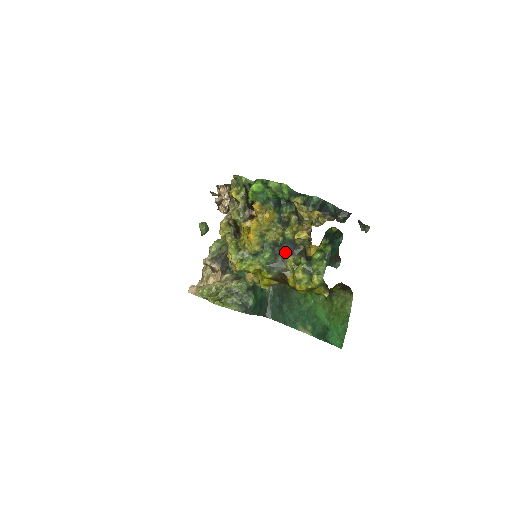
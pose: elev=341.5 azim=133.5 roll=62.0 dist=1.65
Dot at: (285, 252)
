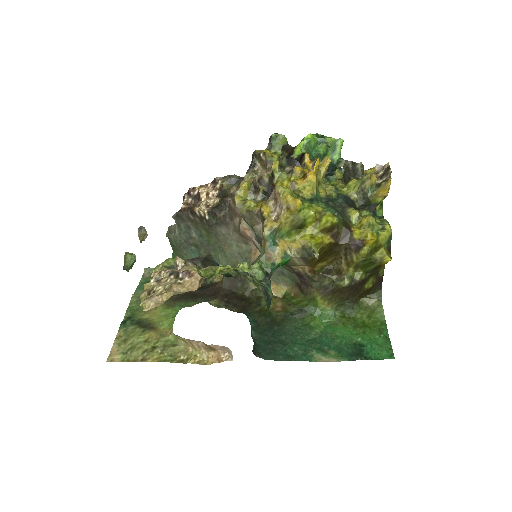
Dot at: (342, 205)
